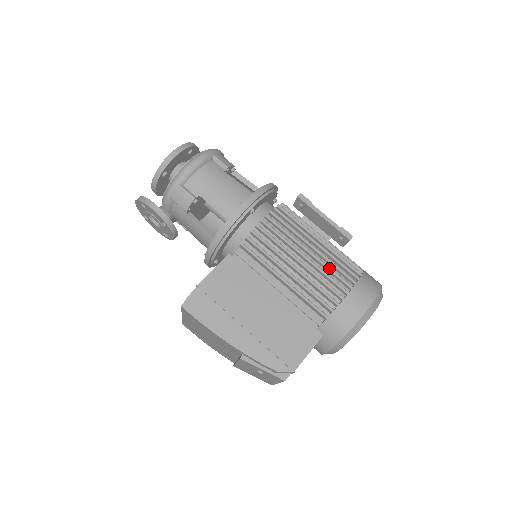
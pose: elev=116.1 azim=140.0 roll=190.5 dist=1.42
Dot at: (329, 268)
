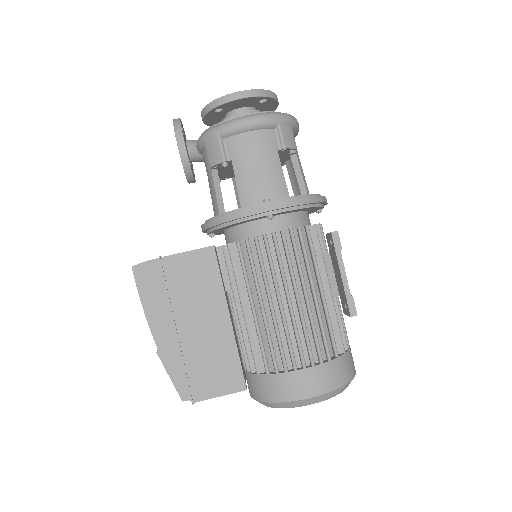
Dot at: (305, 330)
